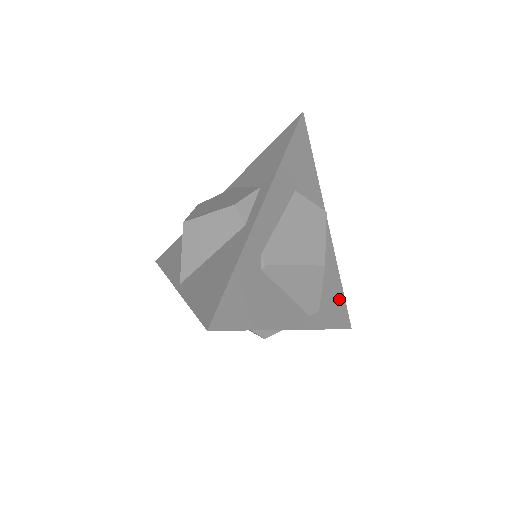
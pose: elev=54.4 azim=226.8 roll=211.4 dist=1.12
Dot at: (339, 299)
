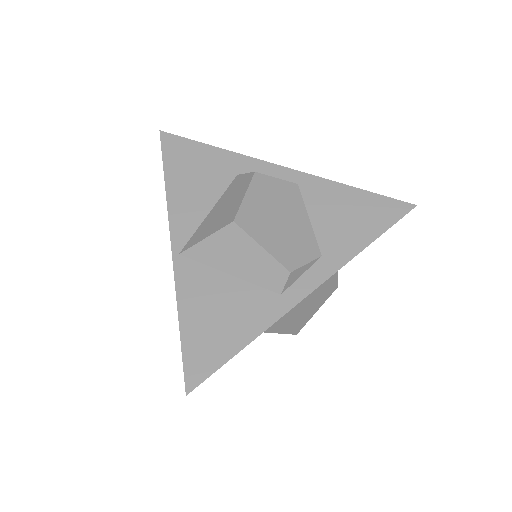
Dot at: occluded
